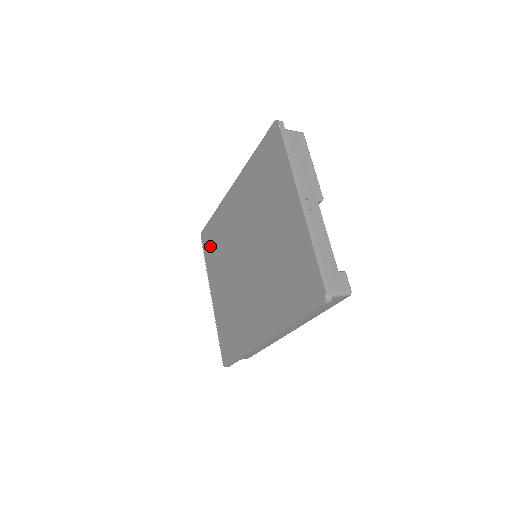
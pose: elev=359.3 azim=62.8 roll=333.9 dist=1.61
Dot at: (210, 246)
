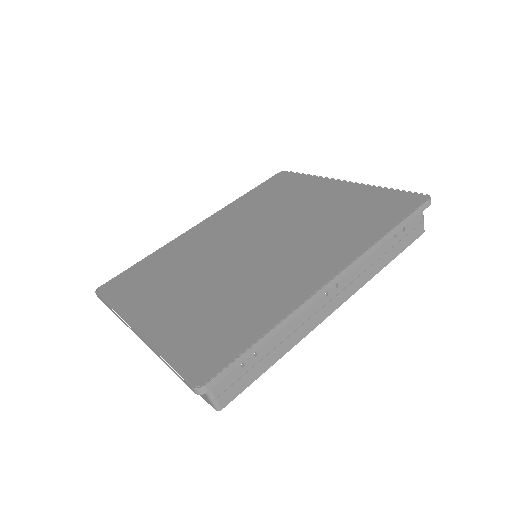
Dot at: (133, 284)
